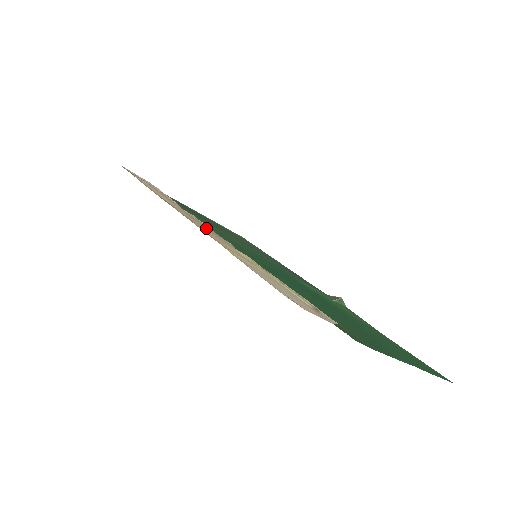
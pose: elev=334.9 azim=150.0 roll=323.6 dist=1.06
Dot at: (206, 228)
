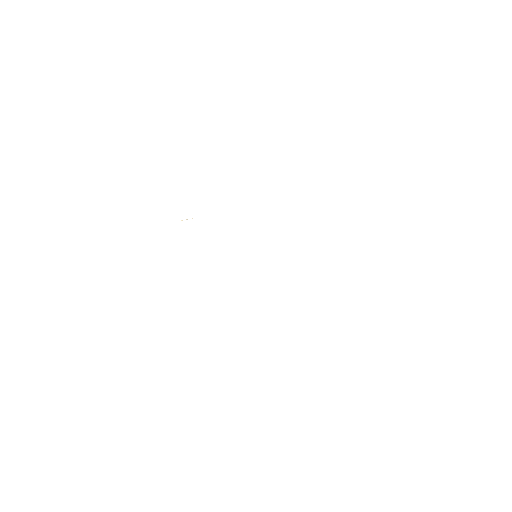
Dot at: occluded
